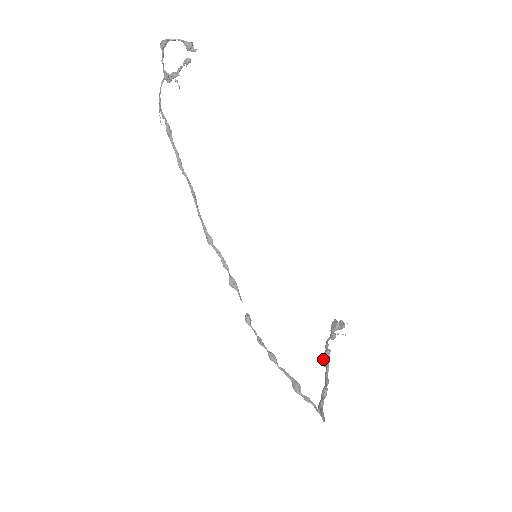
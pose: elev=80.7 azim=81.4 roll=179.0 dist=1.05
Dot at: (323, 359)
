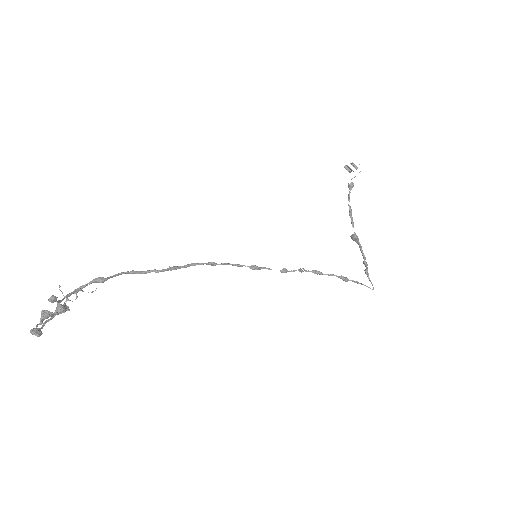
Dot at: occluded
